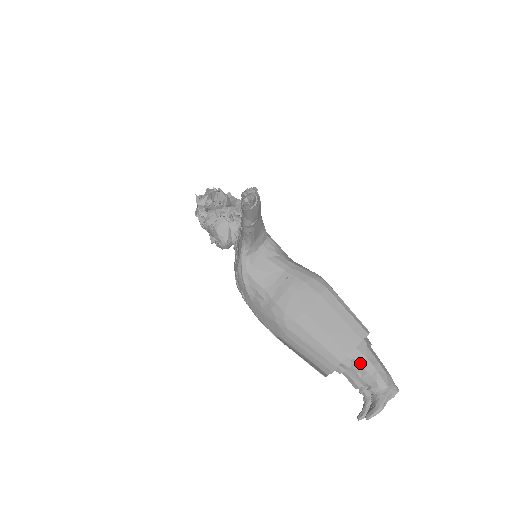
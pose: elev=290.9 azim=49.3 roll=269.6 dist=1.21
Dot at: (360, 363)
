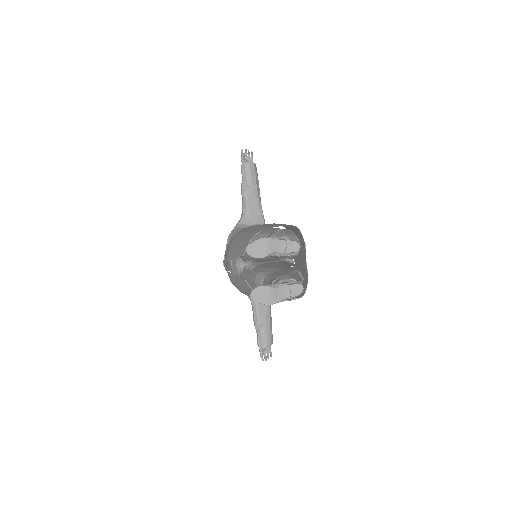
Dot at: (273, 233)
